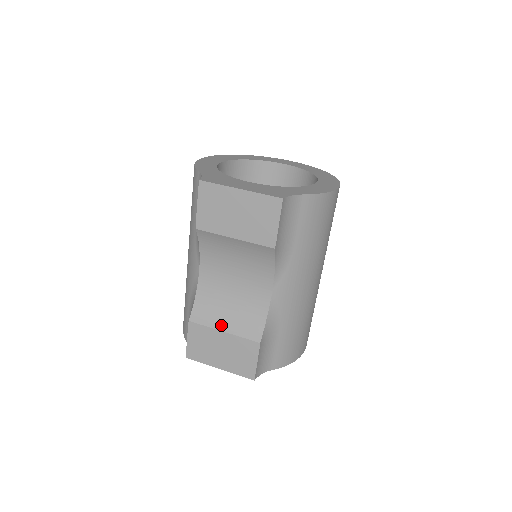
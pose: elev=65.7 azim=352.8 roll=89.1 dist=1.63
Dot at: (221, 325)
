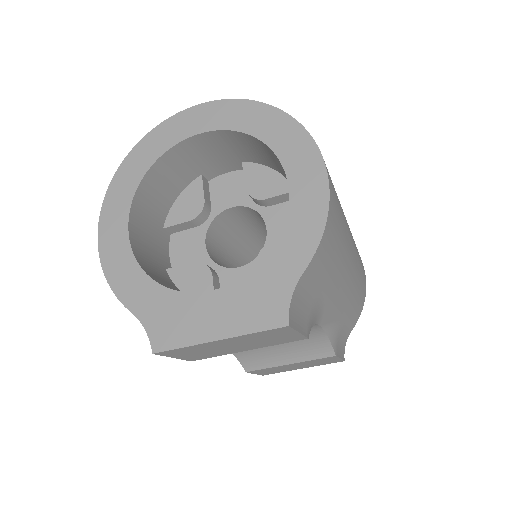
Dot at: (282, 361)
